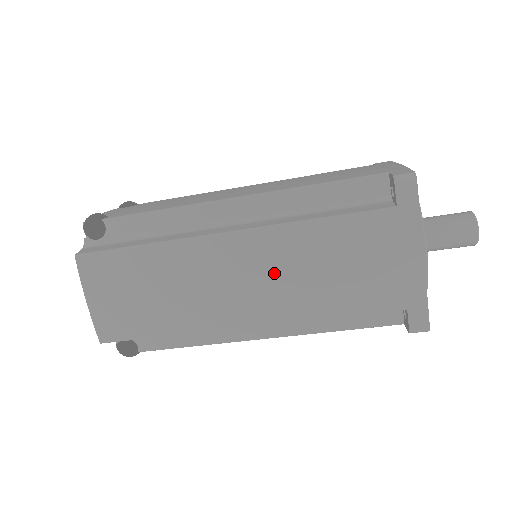
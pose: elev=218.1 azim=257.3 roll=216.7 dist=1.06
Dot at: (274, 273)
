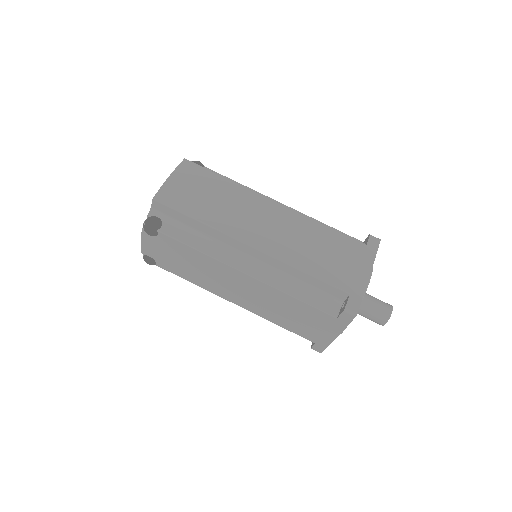
Dot at: (288, 232)
